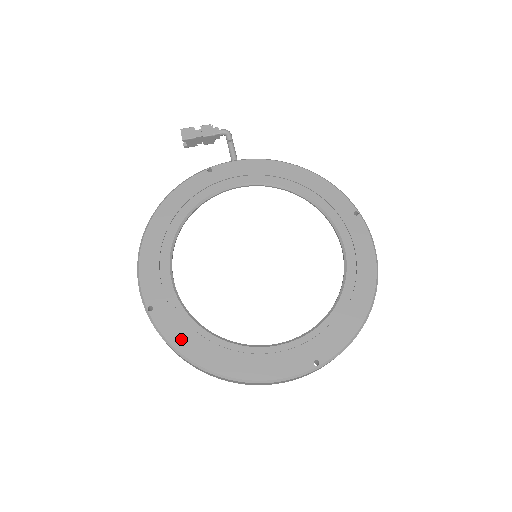
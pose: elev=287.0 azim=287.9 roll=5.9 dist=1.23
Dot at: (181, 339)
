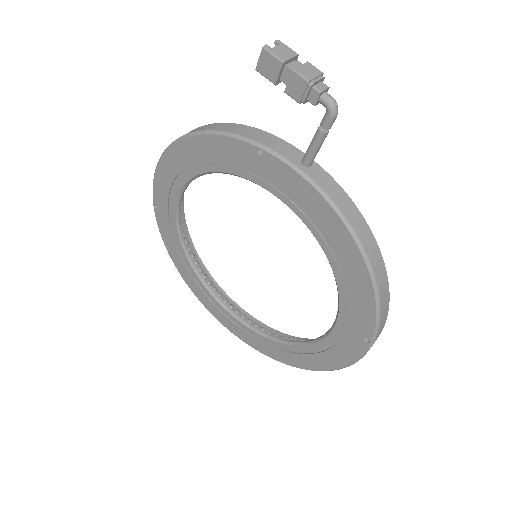
Dot at: (169, 243)
